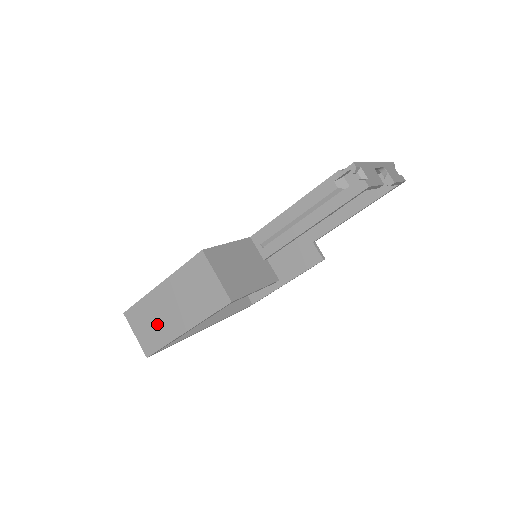
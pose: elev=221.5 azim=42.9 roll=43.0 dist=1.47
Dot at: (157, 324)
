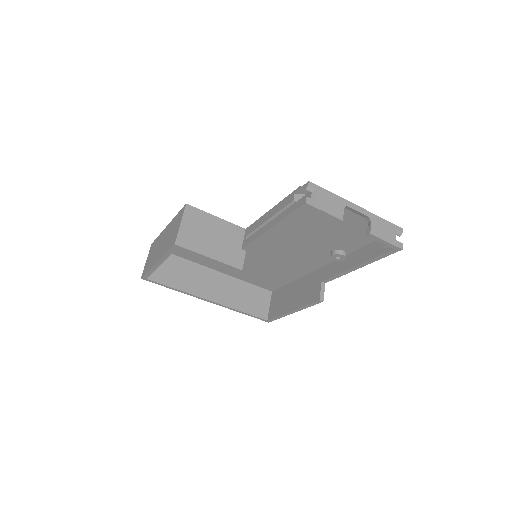
Dot at: (154, 254)
